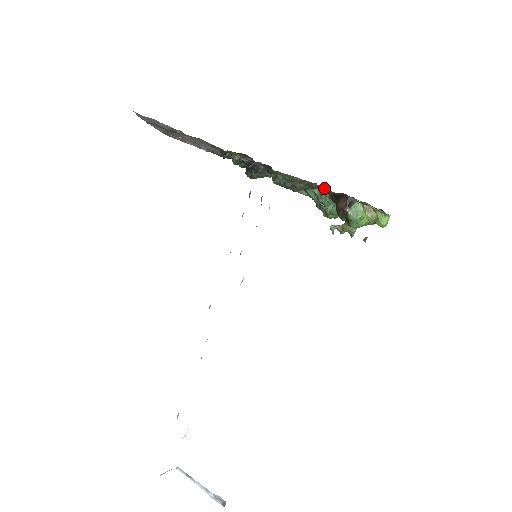
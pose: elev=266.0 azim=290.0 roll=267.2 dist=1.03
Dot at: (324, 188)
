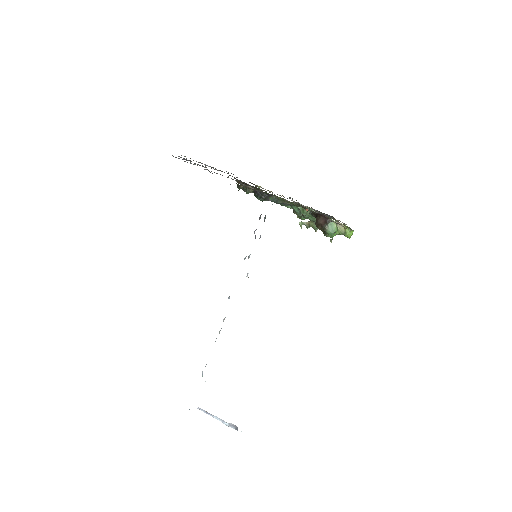
Dot at: (308, 209)
